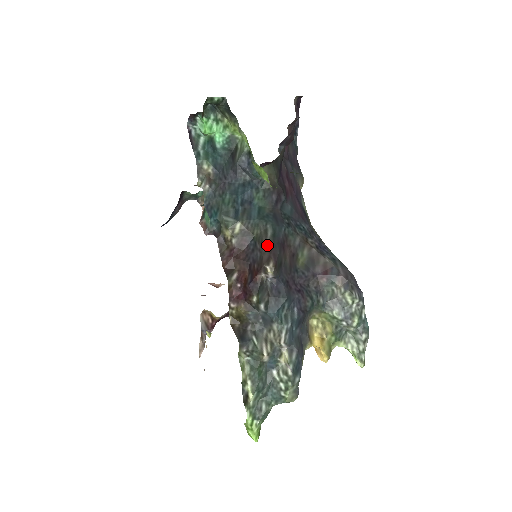
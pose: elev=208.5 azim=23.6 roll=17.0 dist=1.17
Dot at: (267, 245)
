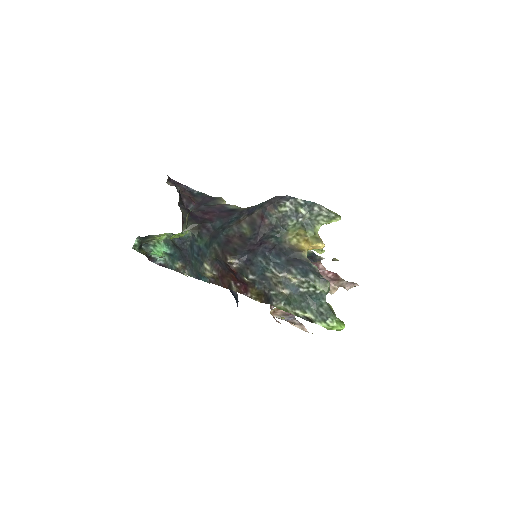
Dot at: (220, 253)
